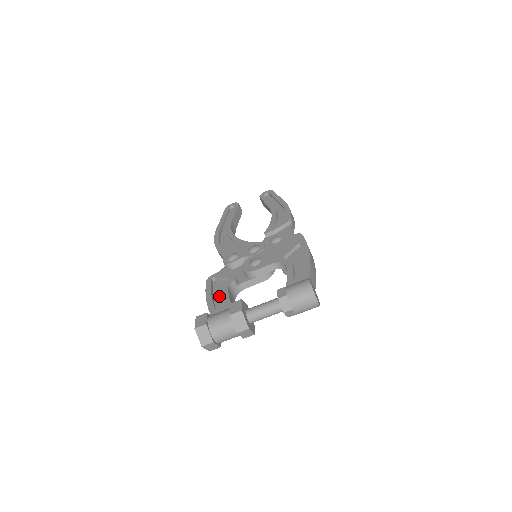
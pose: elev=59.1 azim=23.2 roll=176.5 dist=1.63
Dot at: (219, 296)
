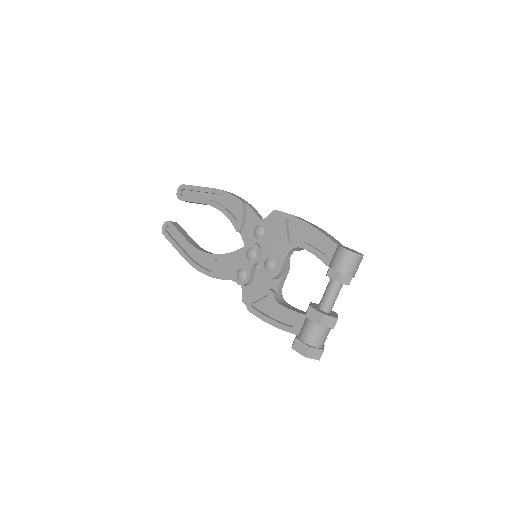
Dot at: (277, 314)
